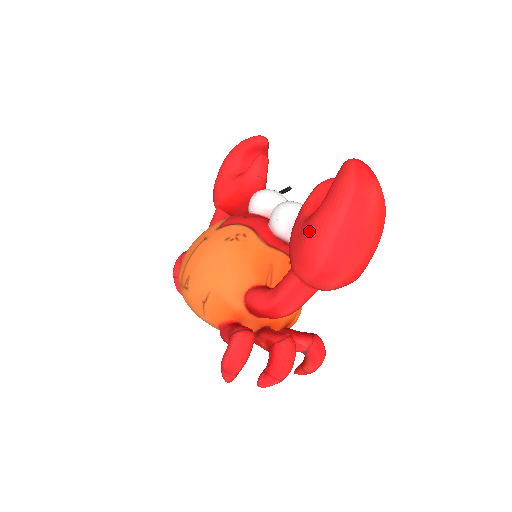
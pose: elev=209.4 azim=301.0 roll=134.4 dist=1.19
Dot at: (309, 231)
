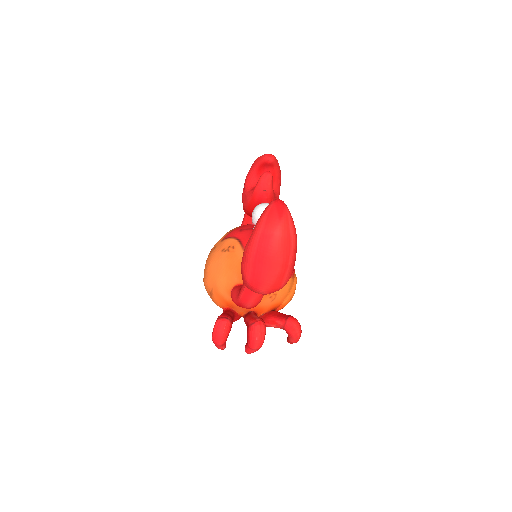
Dot at: (242, 257)
